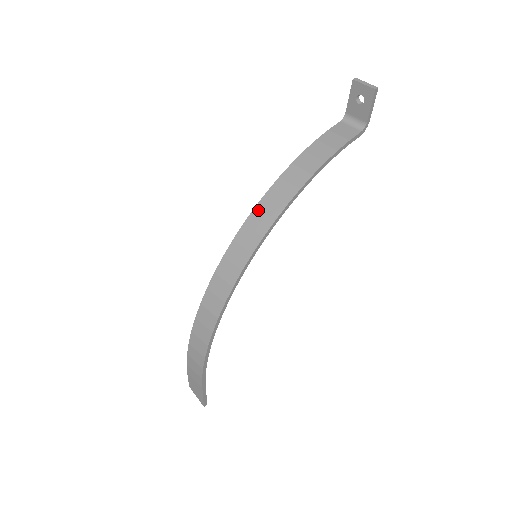
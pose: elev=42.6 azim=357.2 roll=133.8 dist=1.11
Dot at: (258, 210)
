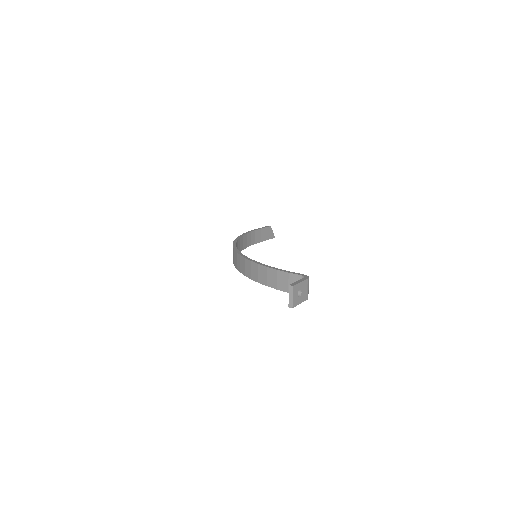
Dot at: (240, 258)
